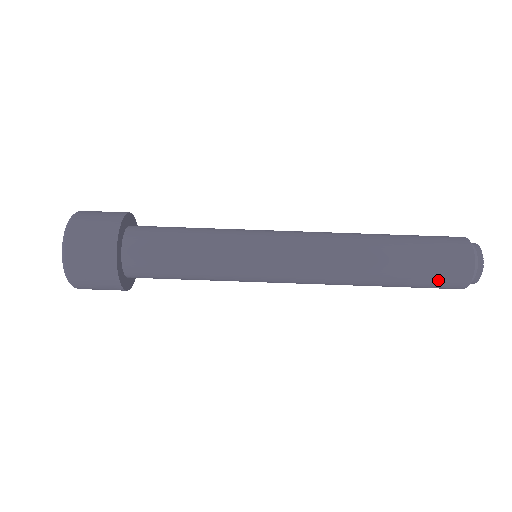
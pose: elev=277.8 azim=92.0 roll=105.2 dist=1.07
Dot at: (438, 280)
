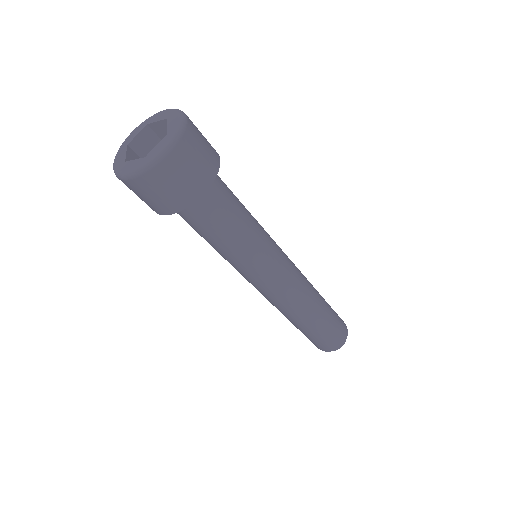
Dot at: occluded
